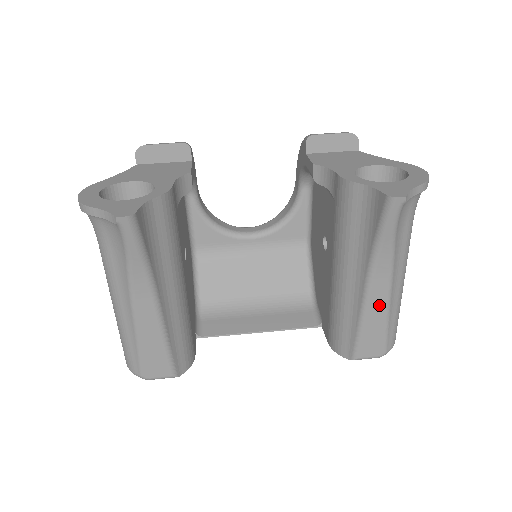
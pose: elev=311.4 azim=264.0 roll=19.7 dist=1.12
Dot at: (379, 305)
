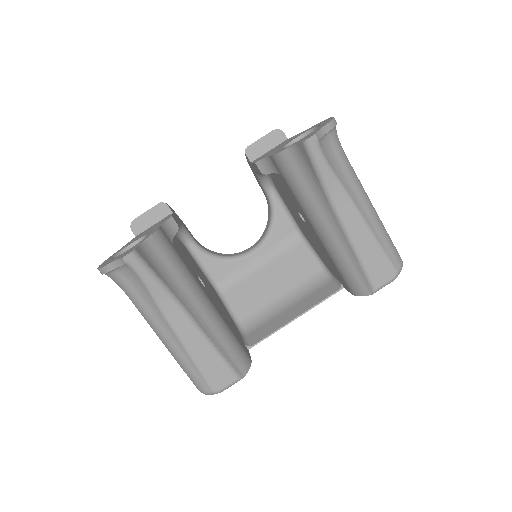
Dot at: (361, 232)
